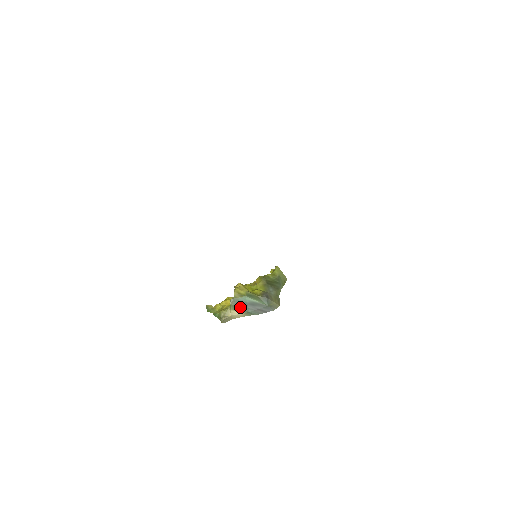
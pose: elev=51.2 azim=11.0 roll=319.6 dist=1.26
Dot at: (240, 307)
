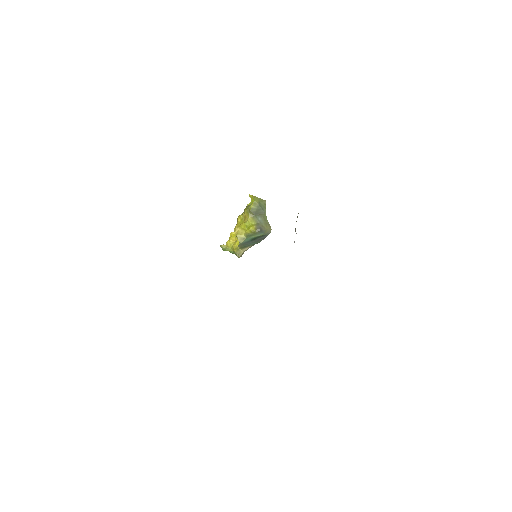
Dot at: (247, 245)
